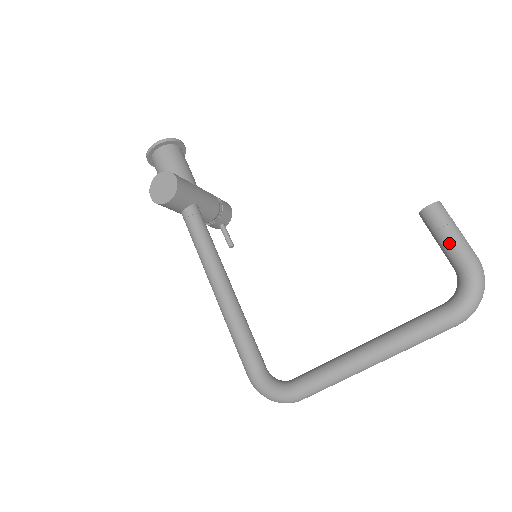
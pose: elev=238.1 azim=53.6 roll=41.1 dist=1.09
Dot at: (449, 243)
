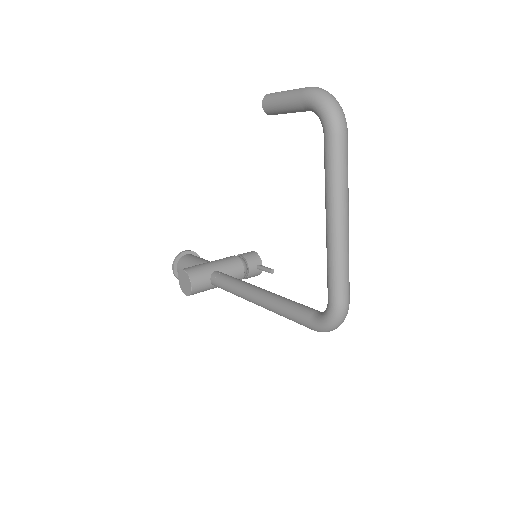
Dot at: (287, 105)
